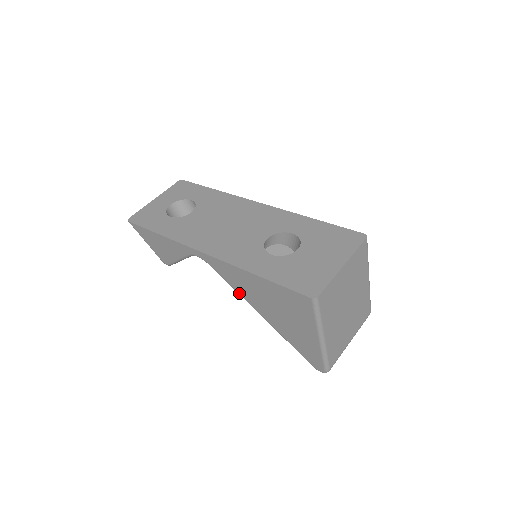
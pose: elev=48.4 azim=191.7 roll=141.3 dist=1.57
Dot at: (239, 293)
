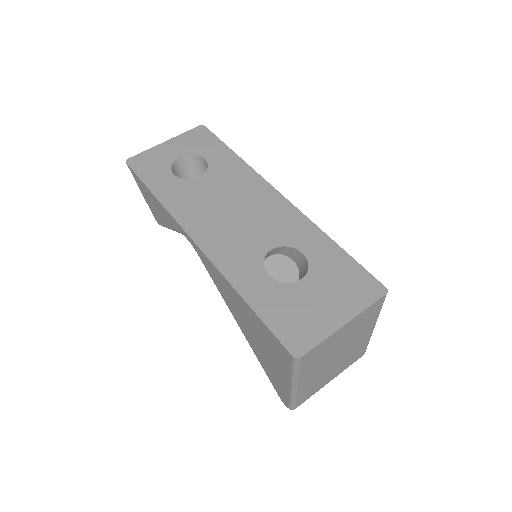
Dot at: (222, 296)
